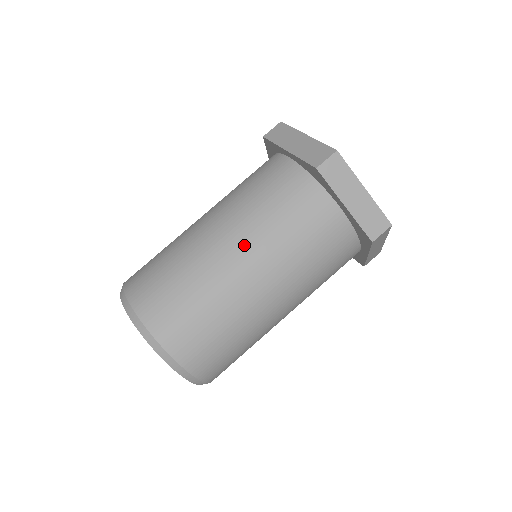
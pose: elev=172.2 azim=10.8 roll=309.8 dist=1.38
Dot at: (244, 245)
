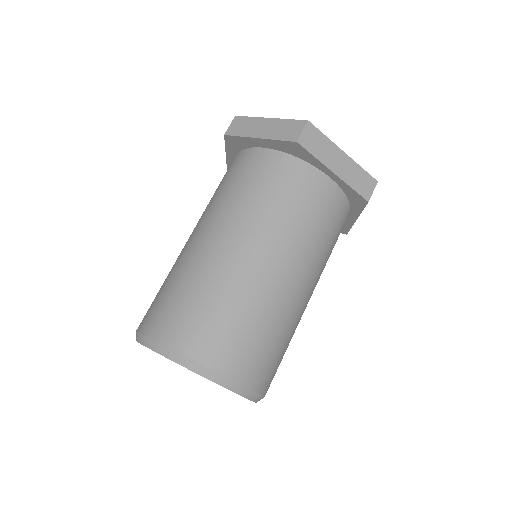
Dot at: (202, 224)
